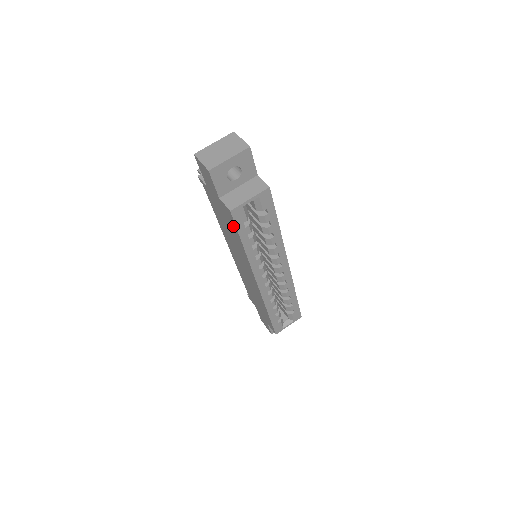
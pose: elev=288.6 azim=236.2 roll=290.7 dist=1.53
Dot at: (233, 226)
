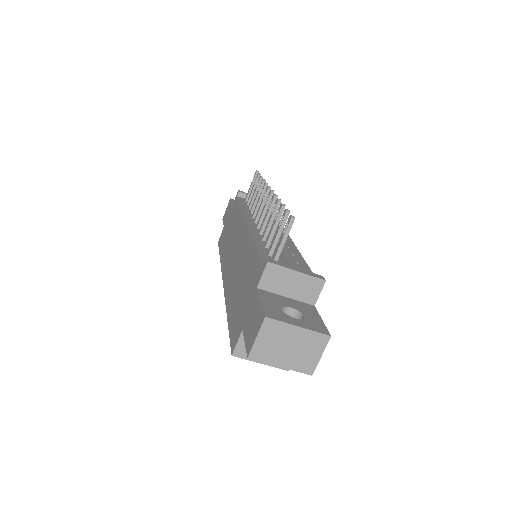
Dot at: (233, 325)
